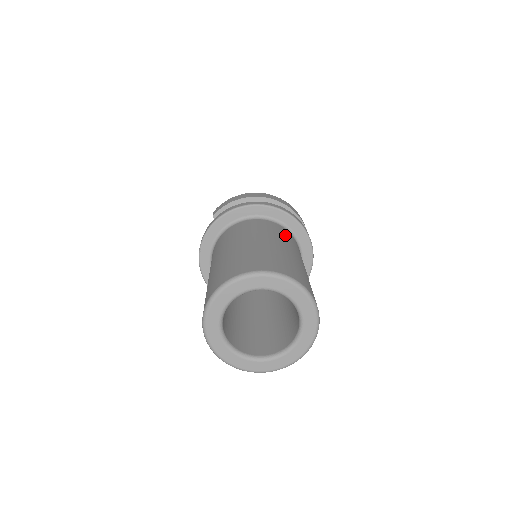
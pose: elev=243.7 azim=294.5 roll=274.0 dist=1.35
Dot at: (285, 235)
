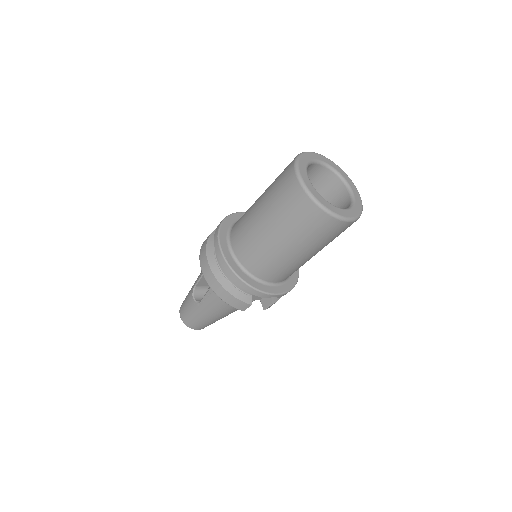
Dot at: occluded
